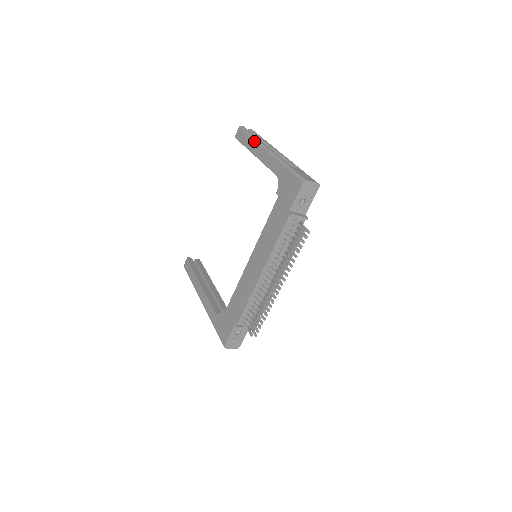
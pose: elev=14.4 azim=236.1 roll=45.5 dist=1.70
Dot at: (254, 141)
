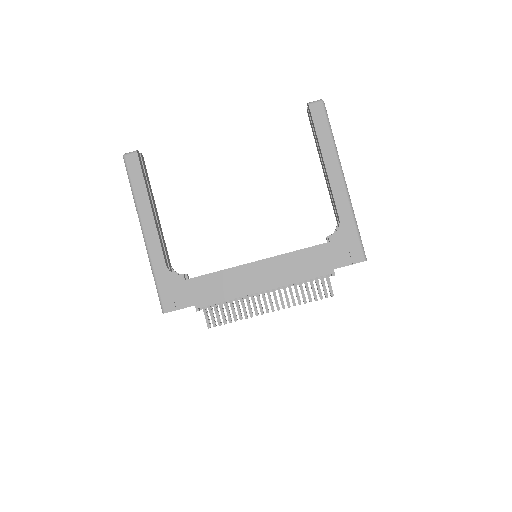
Dot at: (334, 148)
